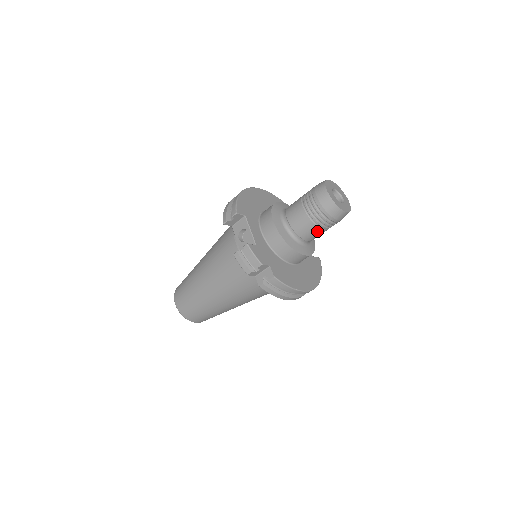
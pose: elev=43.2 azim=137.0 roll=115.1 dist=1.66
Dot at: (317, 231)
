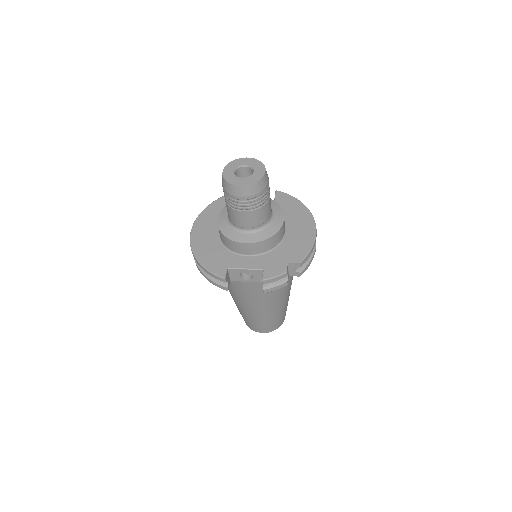
Dot at: (269, 203)
